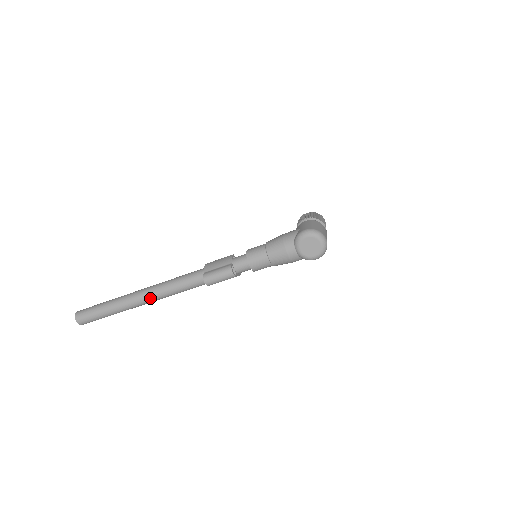
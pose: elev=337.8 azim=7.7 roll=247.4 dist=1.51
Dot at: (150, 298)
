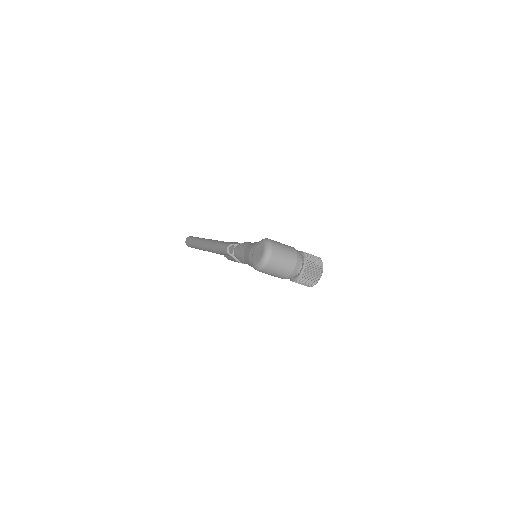
Dot at: (206, 245)
